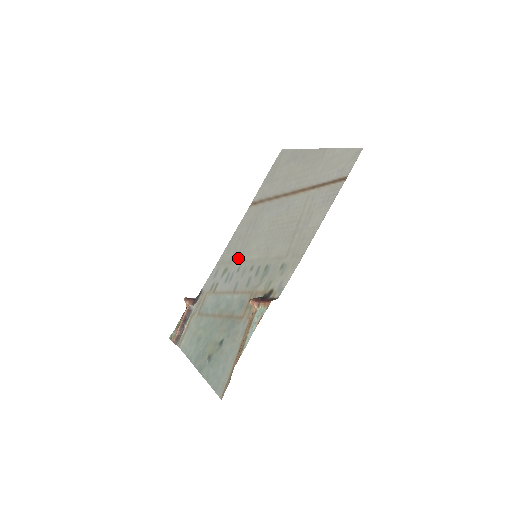
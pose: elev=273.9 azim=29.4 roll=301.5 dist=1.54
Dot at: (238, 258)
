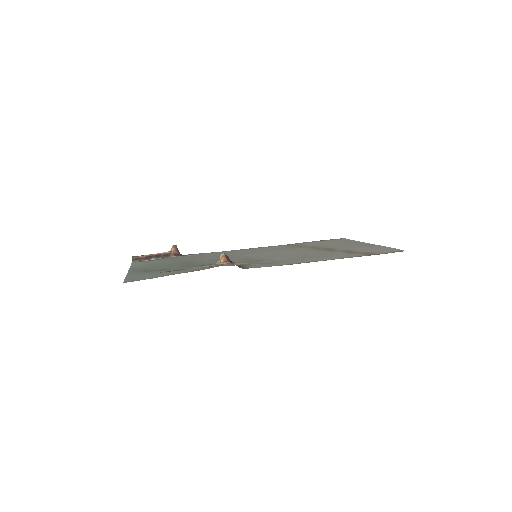
Dot at: (241, 253)
